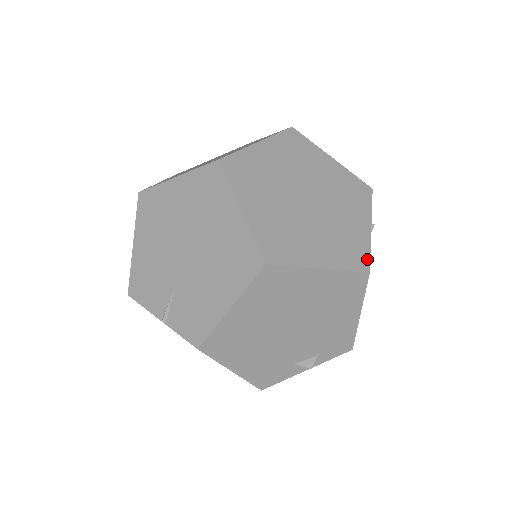
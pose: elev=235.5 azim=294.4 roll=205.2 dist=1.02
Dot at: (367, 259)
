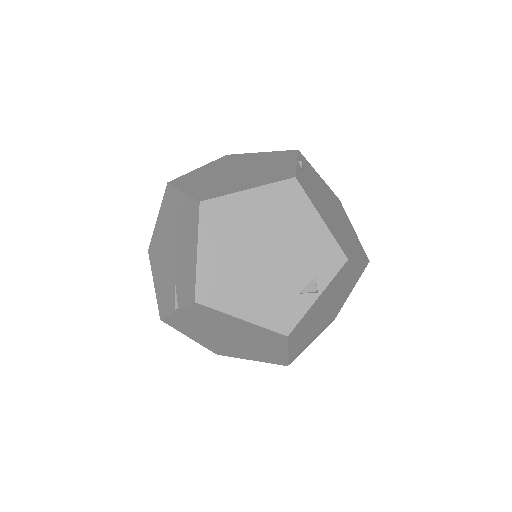
Dot at: (293, 173)
